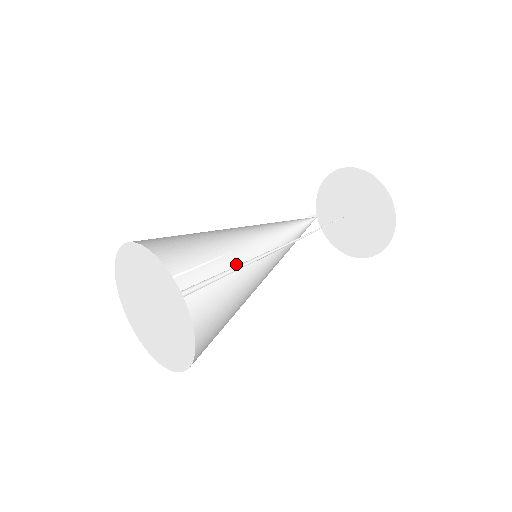
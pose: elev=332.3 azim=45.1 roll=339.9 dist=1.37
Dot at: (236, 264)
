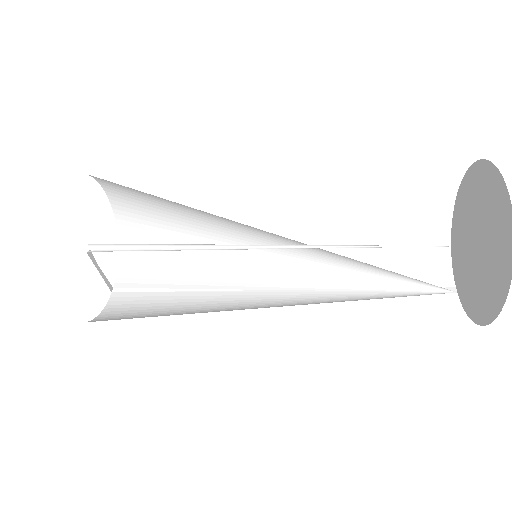
Dot at: (267, 302)
